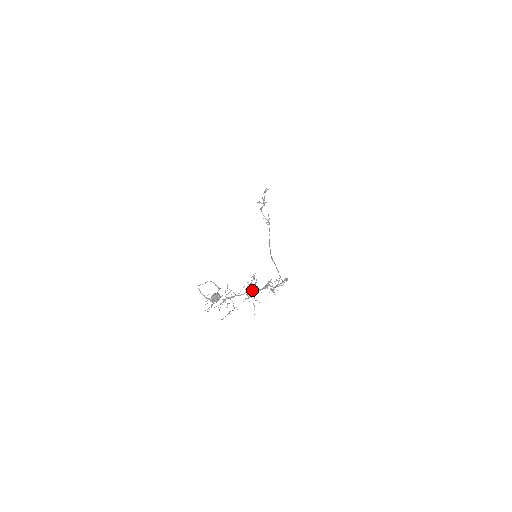
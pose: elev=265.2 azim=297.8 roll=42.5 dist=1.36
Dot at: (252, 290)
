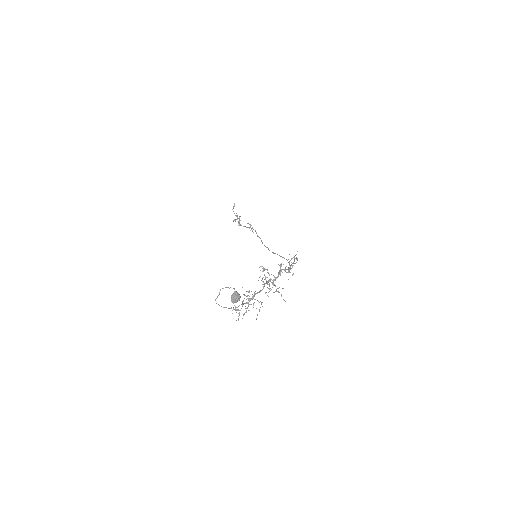
Dot at: (269, 281)
